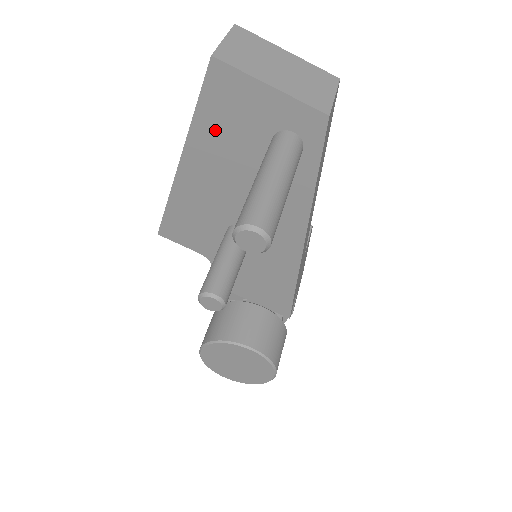
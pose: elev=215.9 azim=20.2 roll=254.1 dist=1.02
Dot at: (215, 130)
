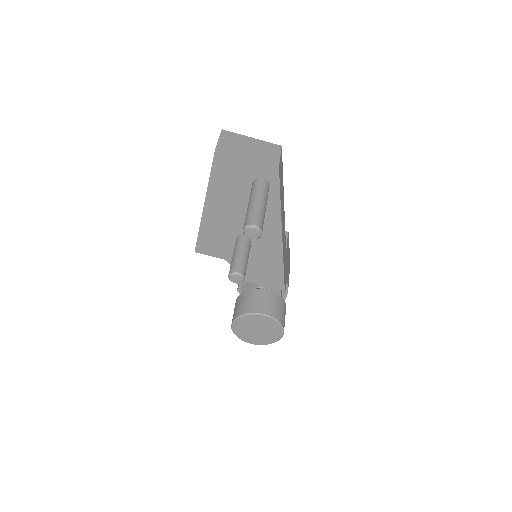
Dot at: (222, 185)
